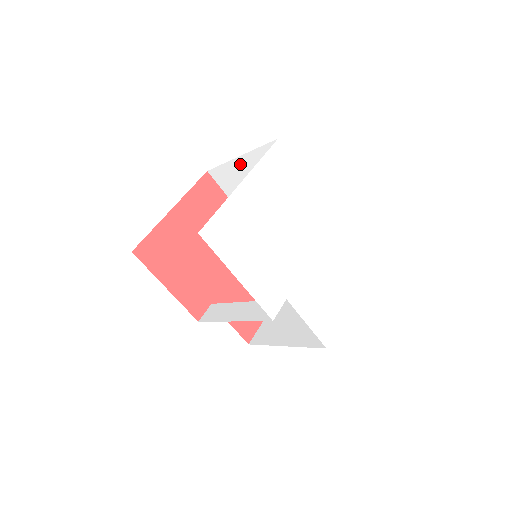
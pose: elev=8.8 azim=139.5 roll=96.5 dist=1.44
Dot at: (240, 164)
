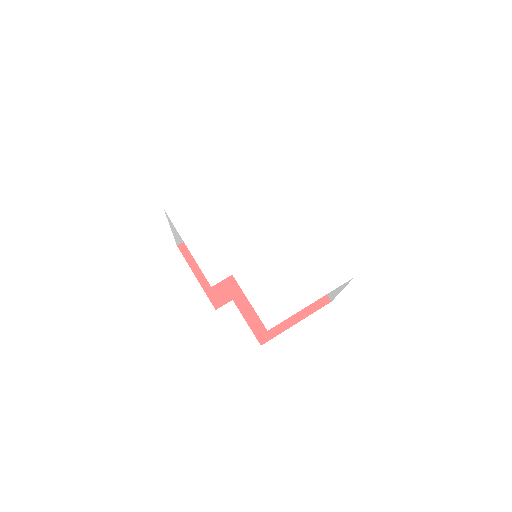
Dot at: occluded
